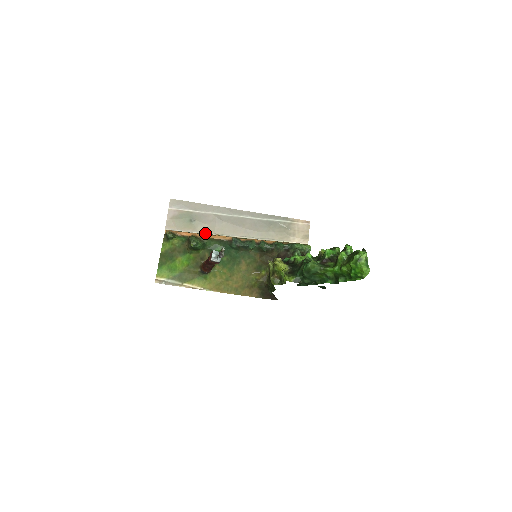
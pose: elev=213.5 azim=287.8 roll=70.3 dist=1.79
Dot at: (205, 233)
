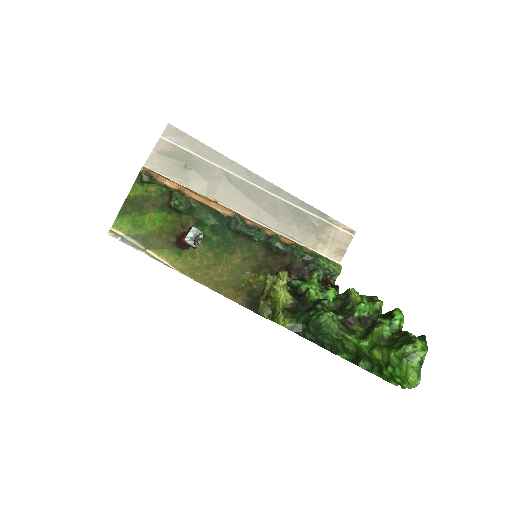
Dot at: (199, 192)
